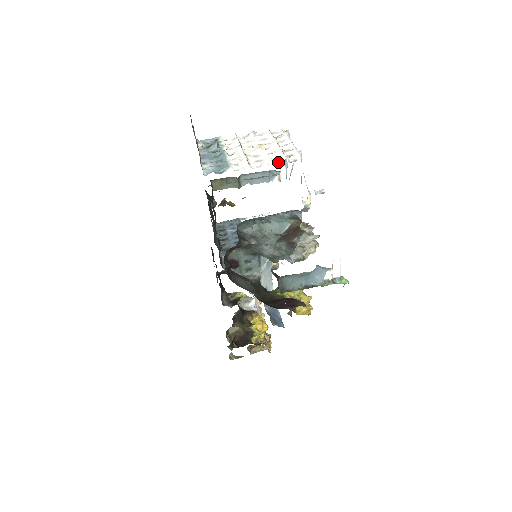
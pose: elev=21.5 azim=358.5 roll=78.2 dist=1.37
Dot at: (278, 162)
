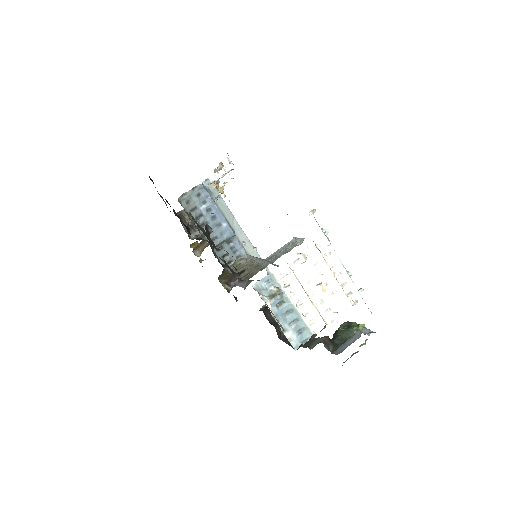
Dot at: (345, 309)
